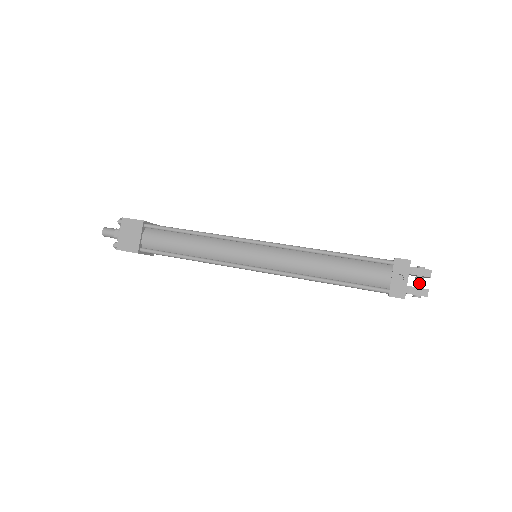
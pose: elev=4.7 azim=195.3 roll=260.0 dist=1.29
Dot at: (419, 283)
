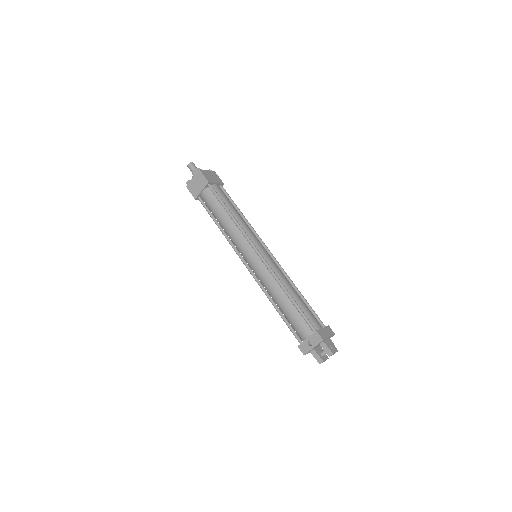
Dot at: (323, 353)
